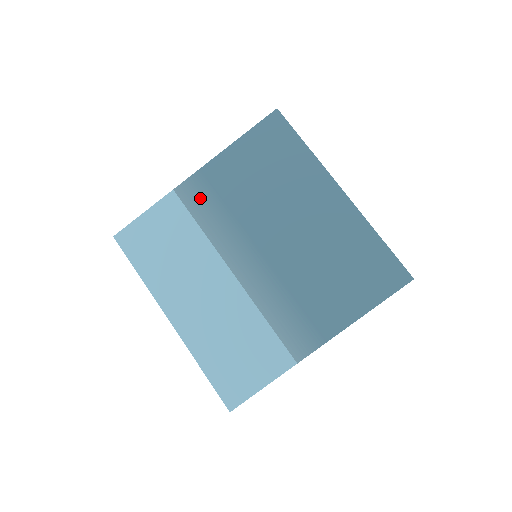
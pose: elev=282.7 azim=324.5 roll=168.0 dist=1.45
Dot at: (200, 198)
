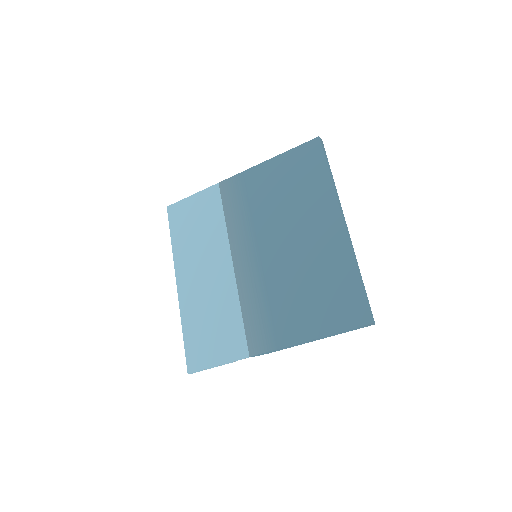
Dot at: (234, 195)
